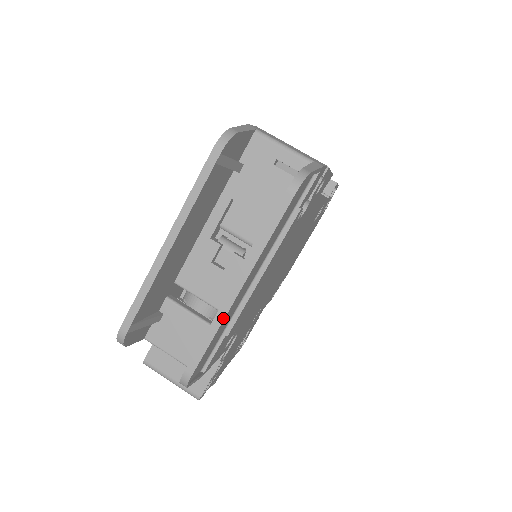
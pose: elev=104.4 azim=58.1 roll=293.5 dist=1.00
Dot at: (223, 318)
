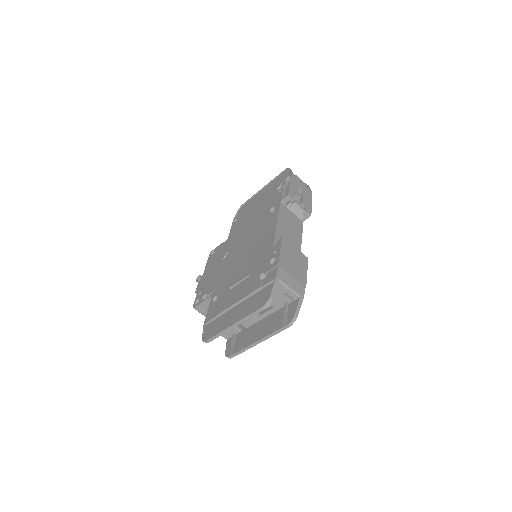
Dot at: occluded
